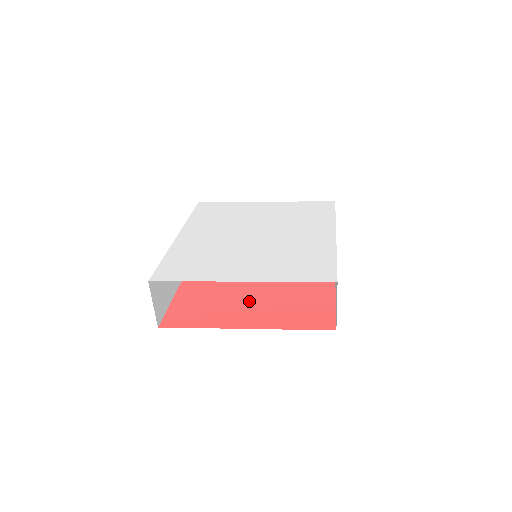
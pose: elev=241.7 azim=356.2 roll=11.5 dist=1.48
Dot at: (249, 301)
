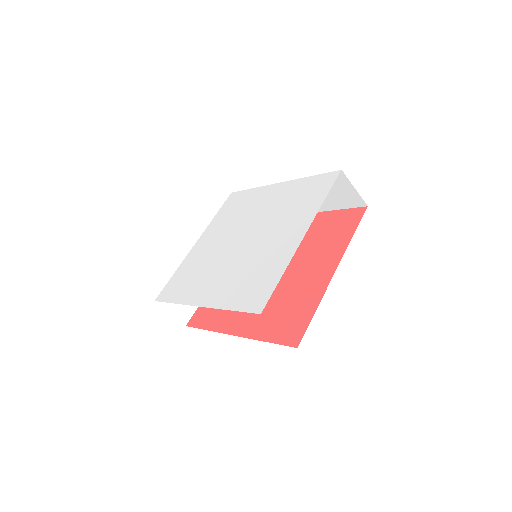
Dot at: (300, 273)
